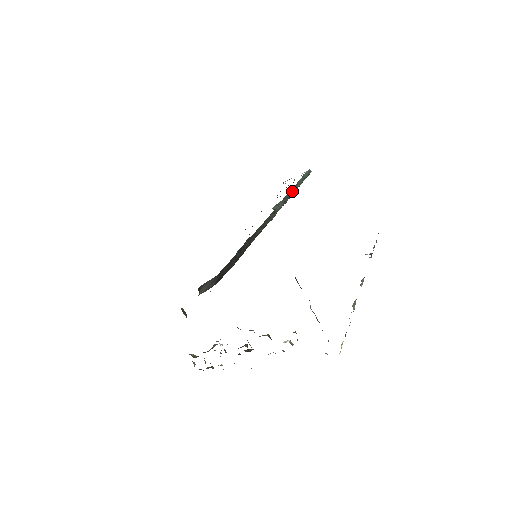
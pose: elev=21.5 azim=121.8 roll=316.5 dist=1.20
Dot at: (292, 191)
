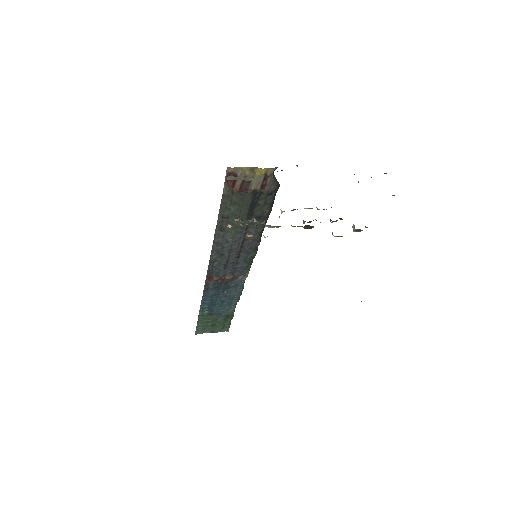
Dot at: occluded
